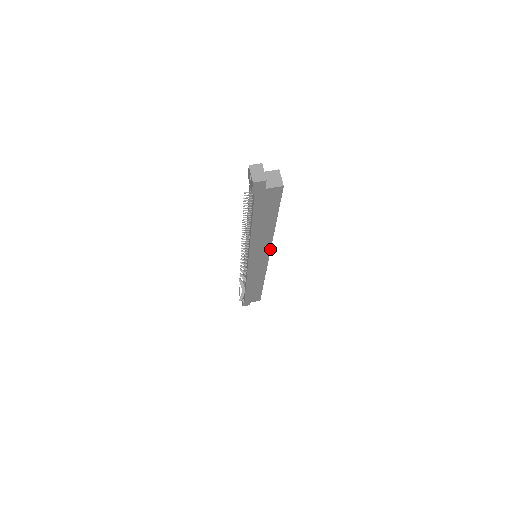
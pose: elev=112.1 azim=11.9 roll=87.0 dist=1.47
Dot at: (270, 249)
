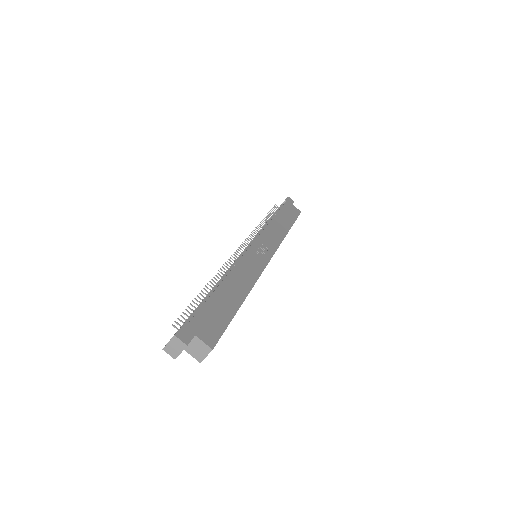
Dot at: occluded
